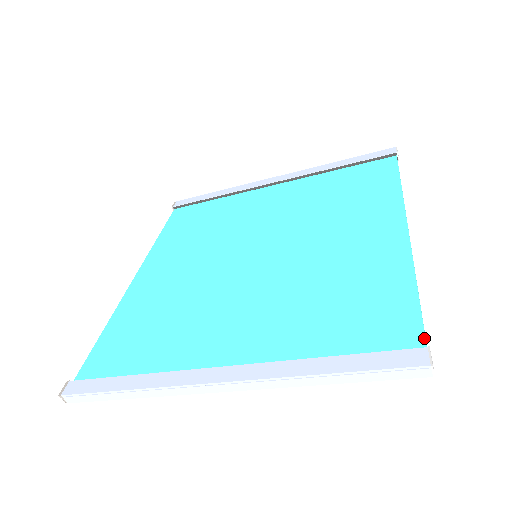
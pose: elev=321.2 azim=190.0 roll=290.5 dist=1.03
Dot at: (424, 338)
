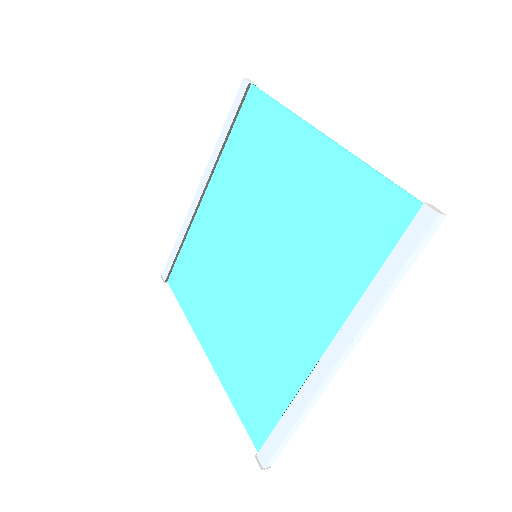
Dot at: (414, 200)
